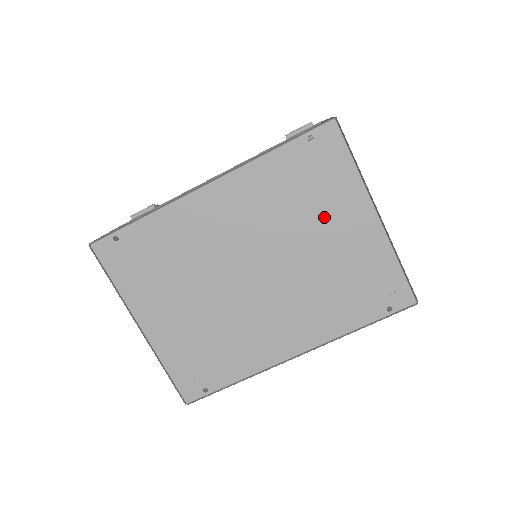
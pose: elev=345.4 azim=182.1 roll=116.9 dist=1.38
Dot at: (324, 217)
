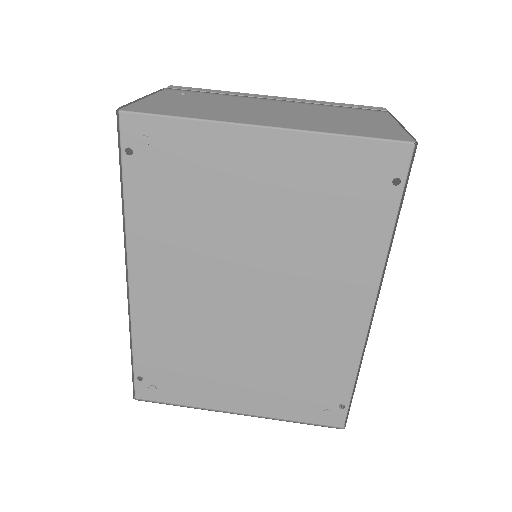
Dot at: (229, 190)
